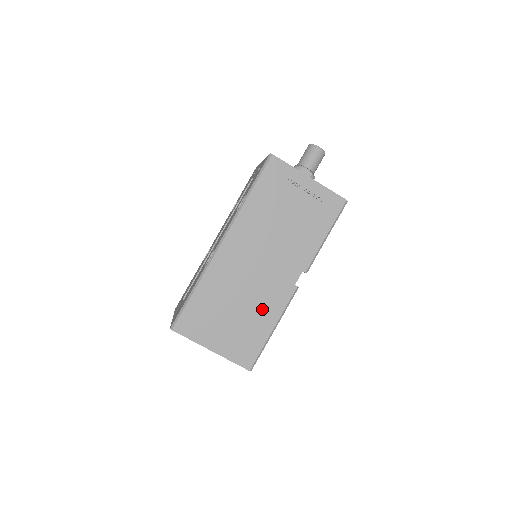
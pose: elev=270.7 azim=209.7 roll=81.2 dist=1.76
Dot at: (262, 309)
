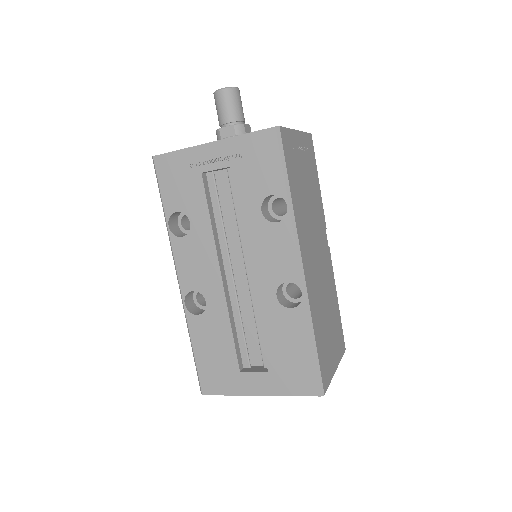
Dot at: (331, 293)
